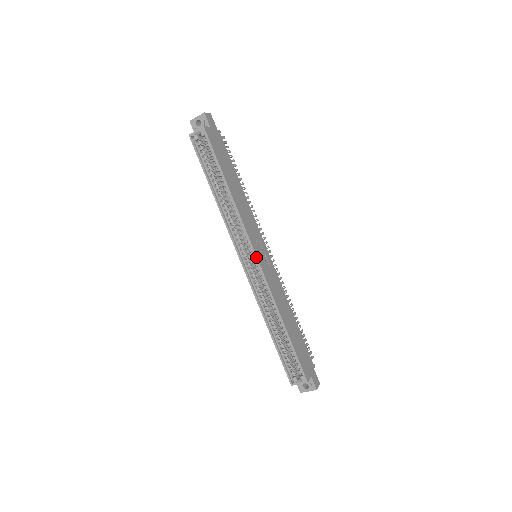
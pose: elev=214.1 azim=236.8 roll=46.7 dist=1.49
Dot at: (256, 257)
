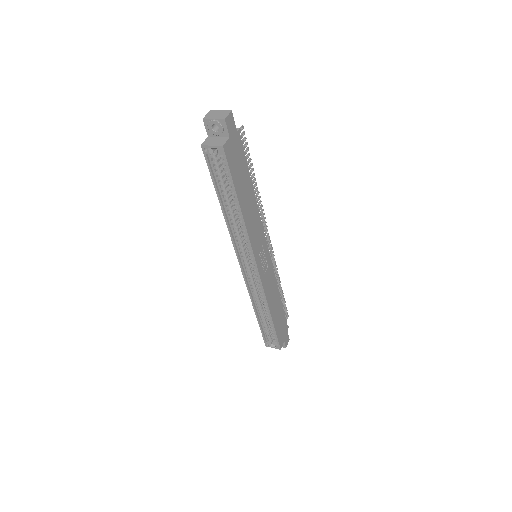
Dot at: (257, 270)
